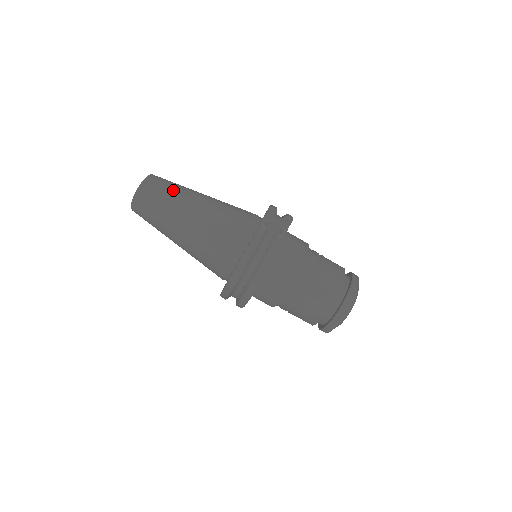
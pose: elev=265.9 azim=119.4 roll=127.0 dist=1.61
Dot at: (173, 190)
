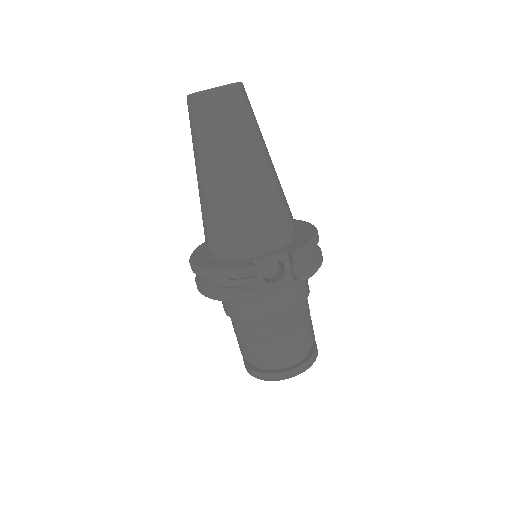
Dot at: (229, 133)
